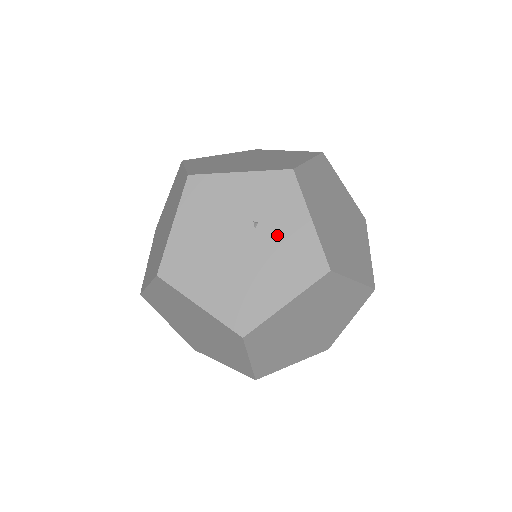
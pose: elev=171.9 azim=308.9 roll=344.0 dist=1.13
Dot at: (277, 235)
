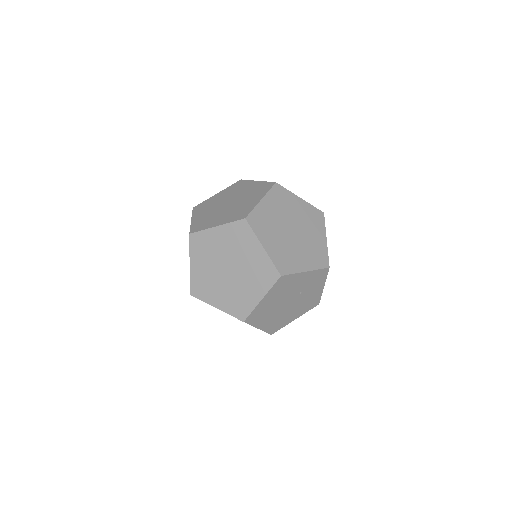
Dot at: (307, 295)
